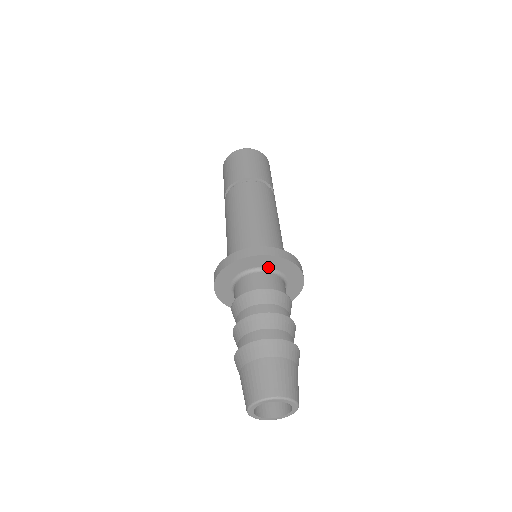
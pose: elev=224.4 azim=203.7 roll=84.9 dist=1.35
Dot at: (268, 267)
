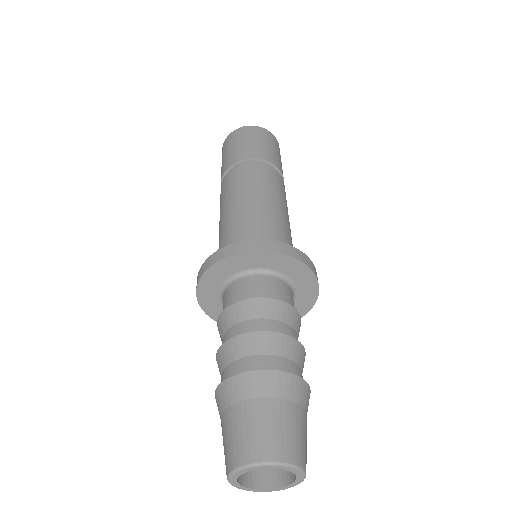
Dot at: (292, 280)
